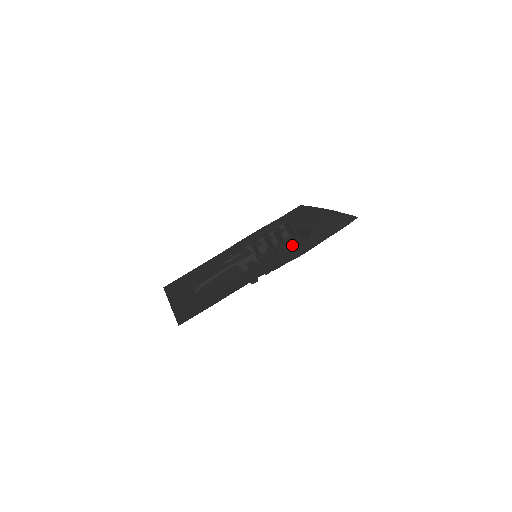
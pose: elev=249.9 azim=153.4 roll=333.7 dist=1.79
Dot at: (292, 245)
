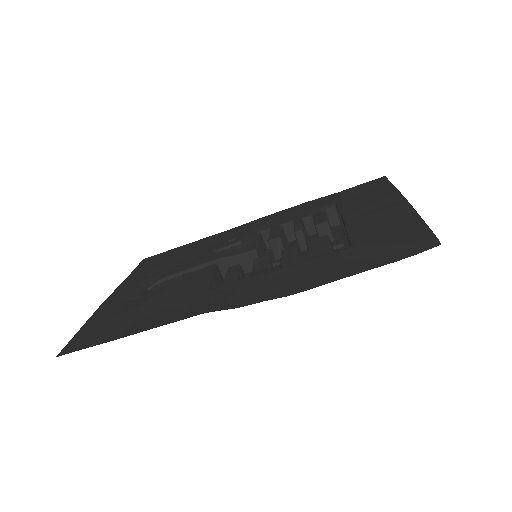
Dot at: (302, 261)
